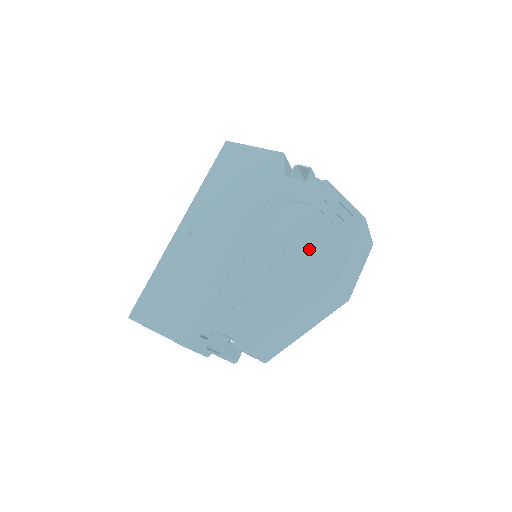
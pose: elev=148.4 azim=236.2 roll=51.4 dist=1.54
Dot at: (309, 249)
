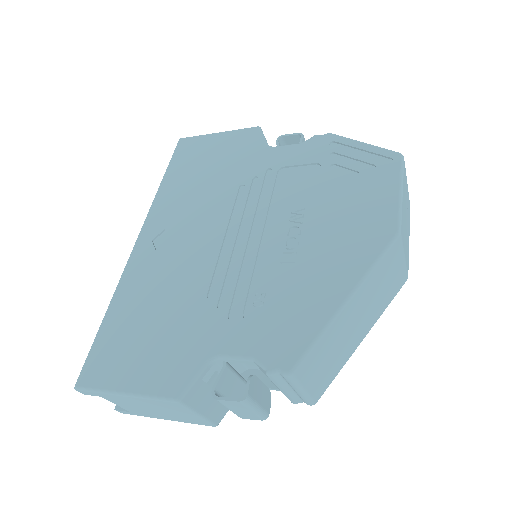
Dot at: (336, 209)
